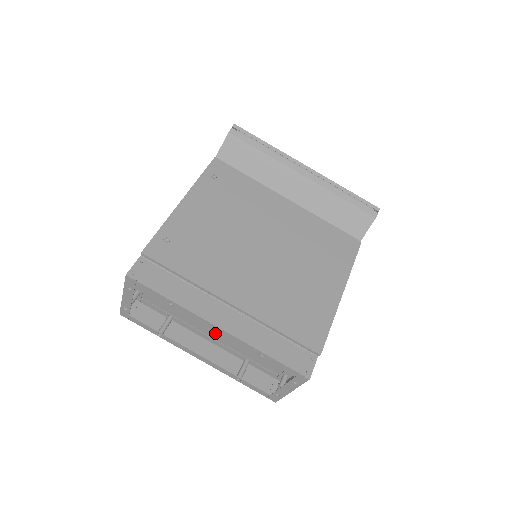
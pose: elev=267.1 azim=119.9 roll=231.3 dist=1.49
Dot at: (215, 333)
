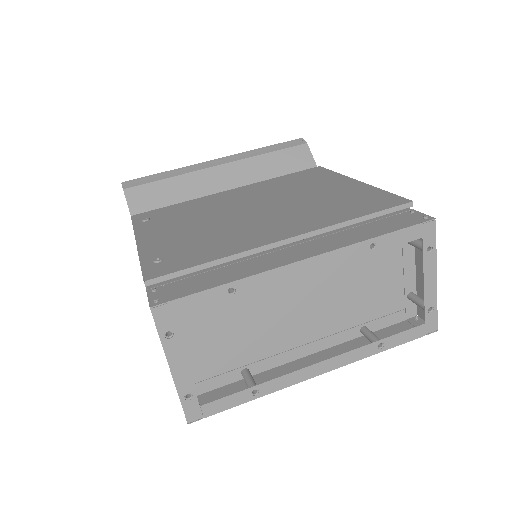
Dot at: (305, 328)
